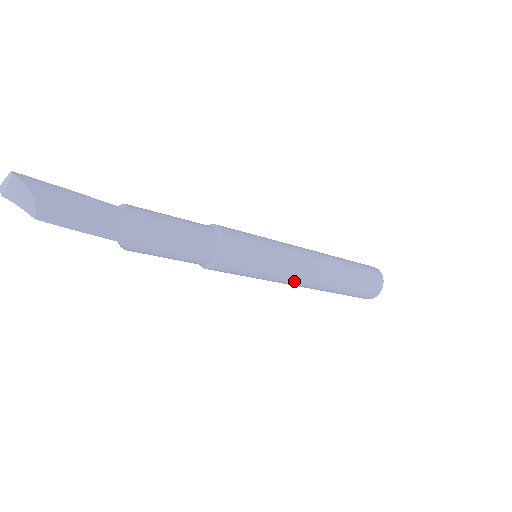
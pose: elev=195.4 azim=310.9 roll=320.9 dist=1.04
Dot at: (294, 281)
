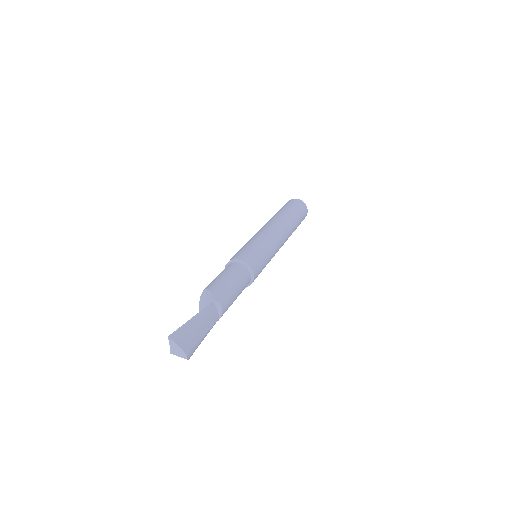
Dot at: occluded
